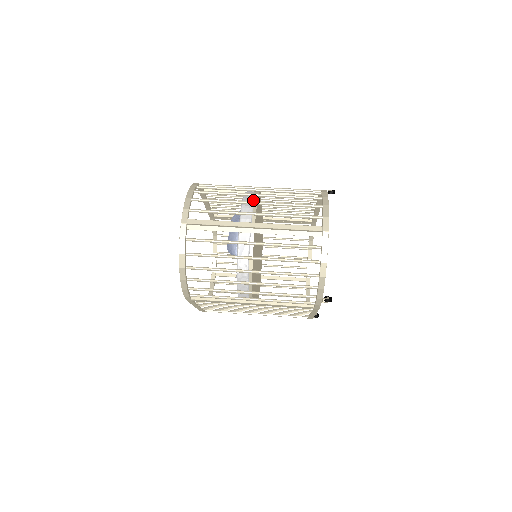
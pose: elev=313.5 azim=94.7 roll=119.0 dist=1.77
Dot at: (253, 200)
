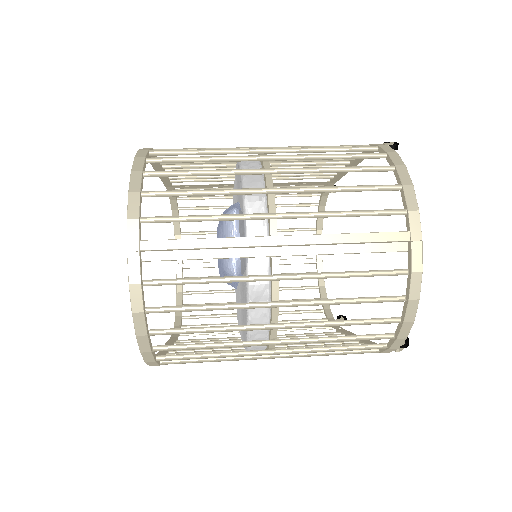
Dot at: (263, 181)
